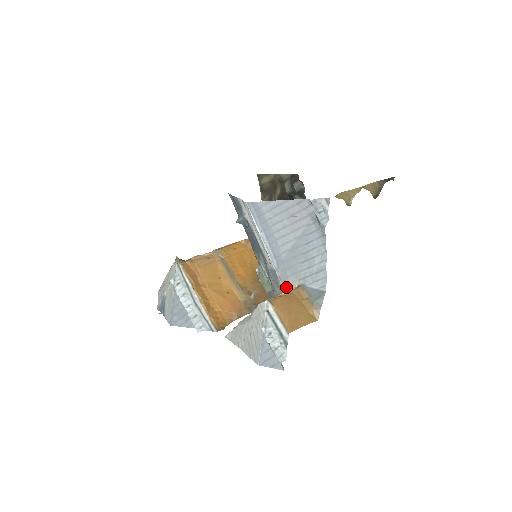
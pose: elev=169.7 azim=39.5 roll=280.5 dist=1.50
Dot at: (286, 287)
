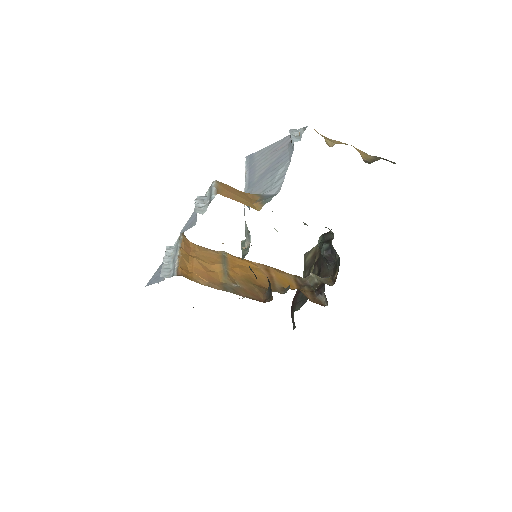
Dot at: occluded
